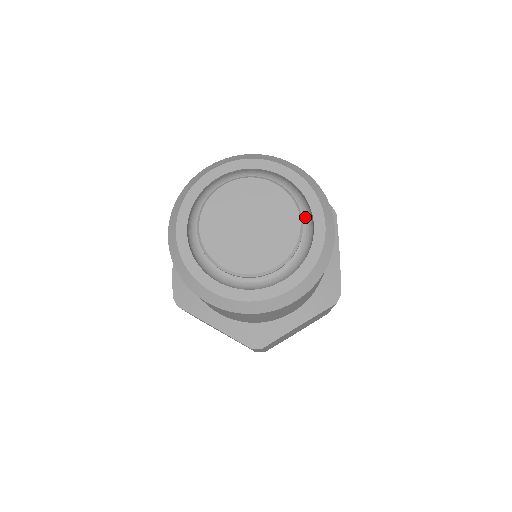
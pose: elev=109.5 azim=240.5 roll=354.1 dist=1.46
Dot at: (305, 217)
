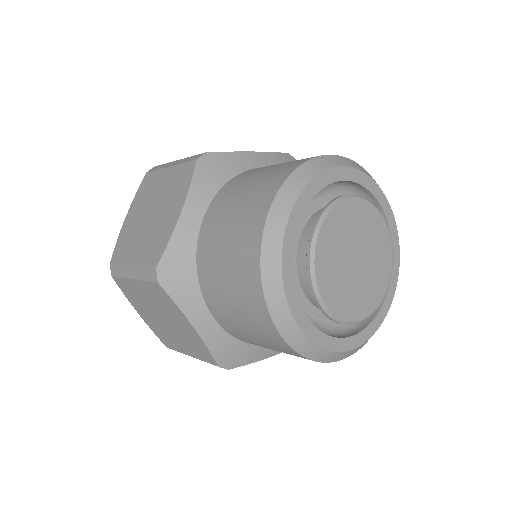
Dot at: occluded
